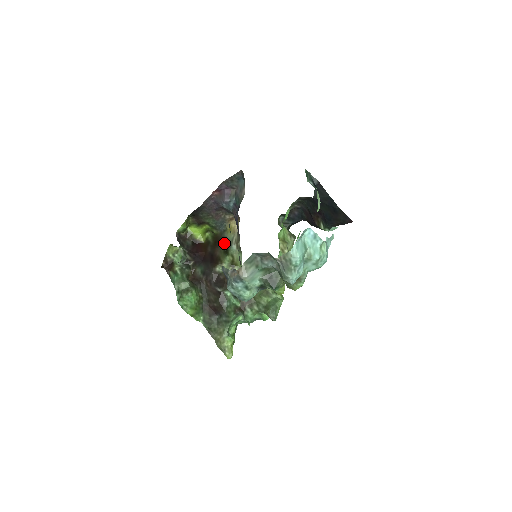
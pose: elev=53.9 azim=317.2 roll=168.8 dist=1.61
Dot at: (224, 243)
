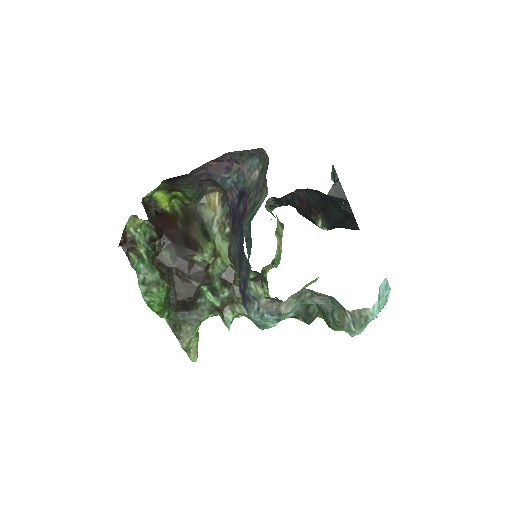
Dot at: (200, 221)
